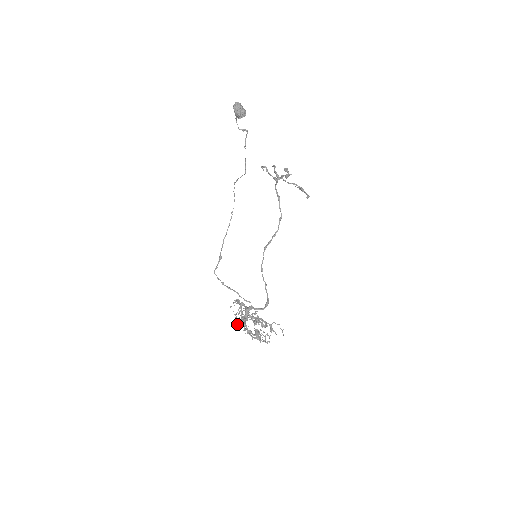
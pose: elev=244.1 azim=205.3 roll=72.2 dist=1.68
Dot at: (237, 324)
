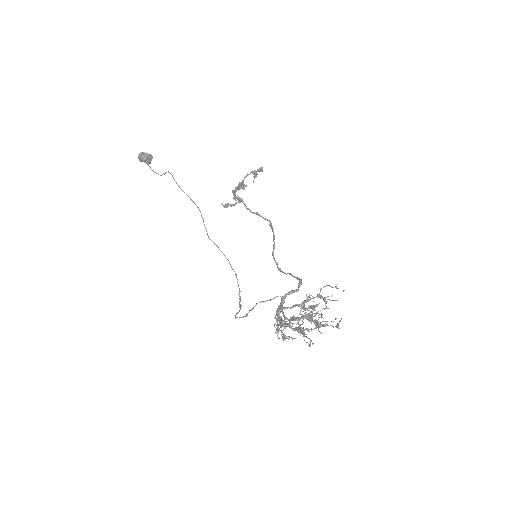
Dot at: (277, 327)
